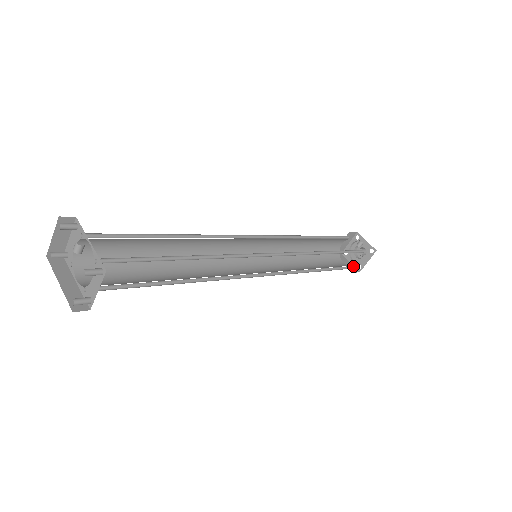
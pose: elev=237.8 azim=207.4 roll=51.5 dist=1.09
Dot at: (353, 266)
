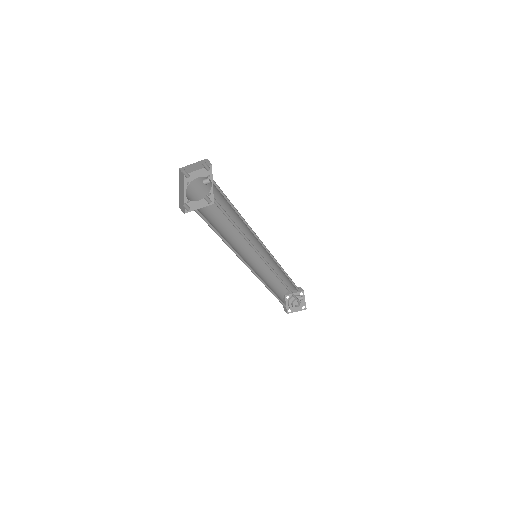
Dot at: (286, 307)
